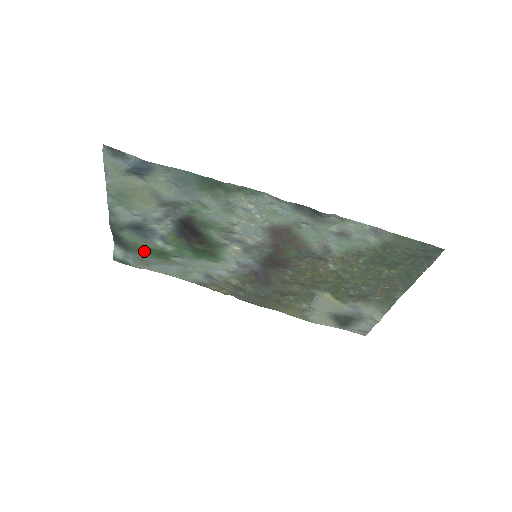
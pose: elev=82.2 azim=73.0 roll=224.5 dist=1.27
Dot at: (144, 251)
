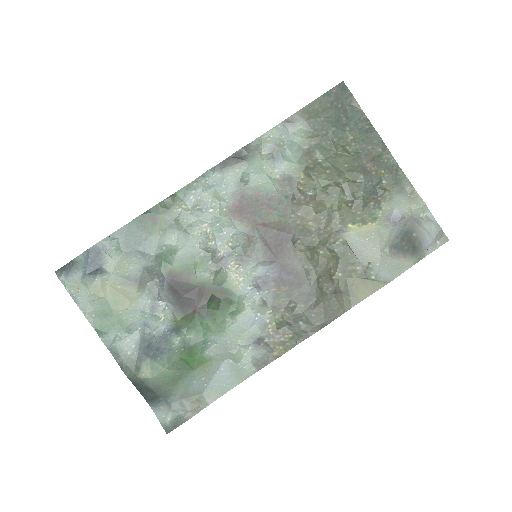
Dot at: (178, 377)
